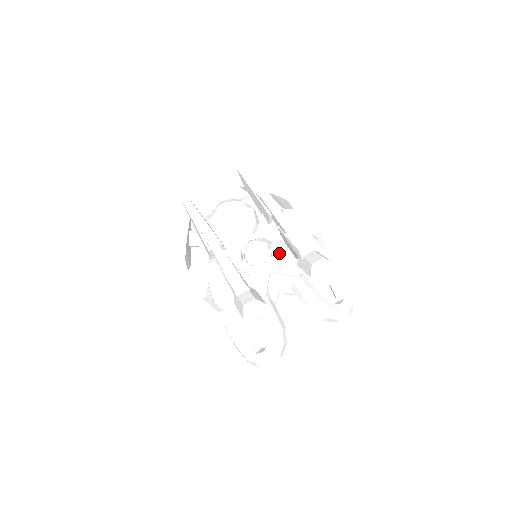
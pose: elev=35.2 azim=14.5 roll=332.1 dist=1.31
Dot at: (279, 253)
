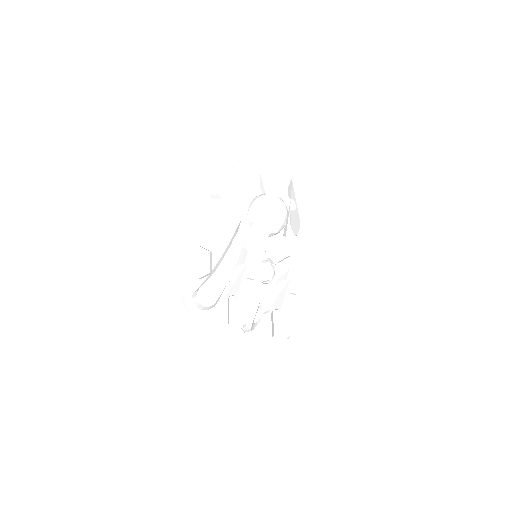
Dot at: (272, 286)
